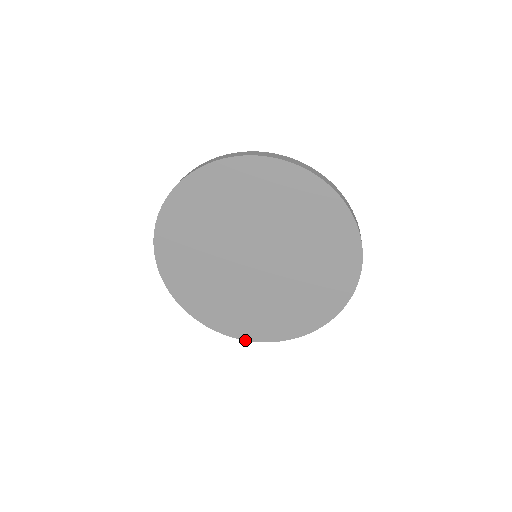
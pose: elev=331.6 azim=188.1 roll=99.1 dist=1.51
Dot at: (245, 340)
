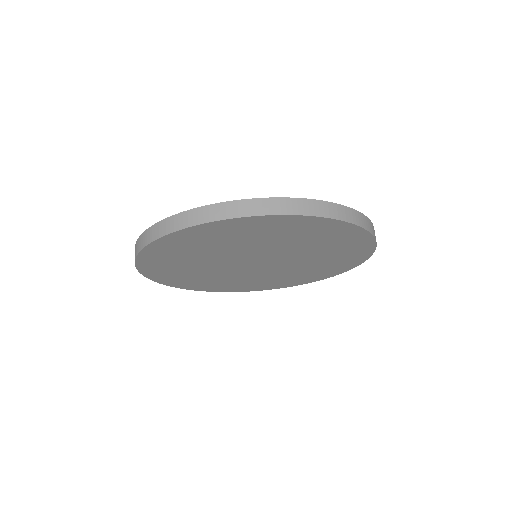
Dot at: (171, 286)
